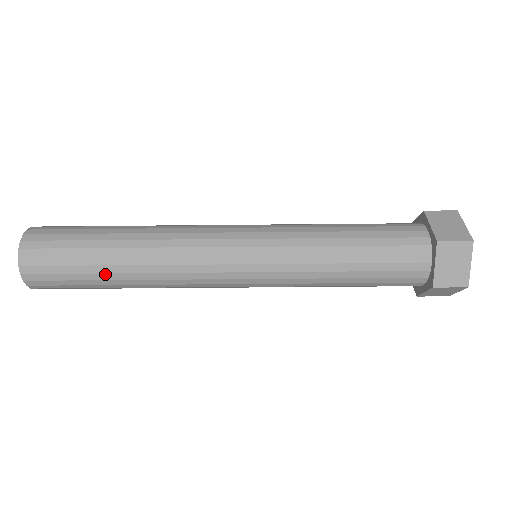
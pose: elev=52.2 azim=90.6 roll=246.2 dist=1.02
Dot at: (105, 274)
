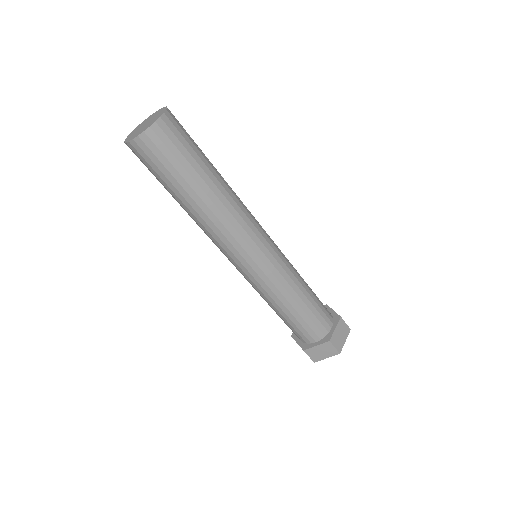
Dot at: (180, 194)
